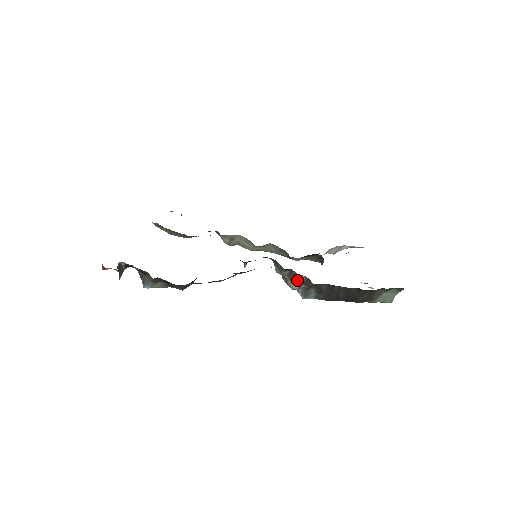
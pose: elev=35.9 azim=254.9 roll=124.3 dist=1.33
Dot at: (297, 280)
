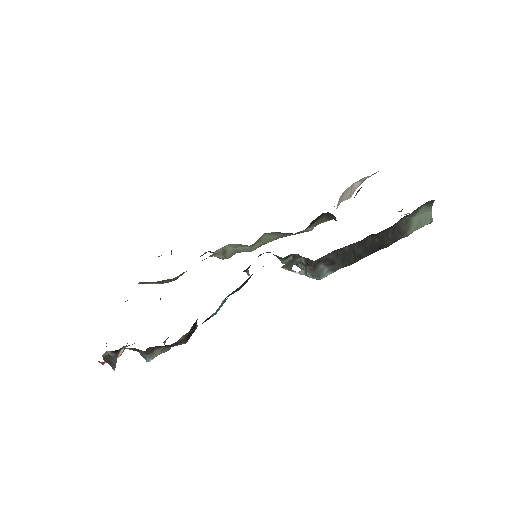
Dot at: occluded
